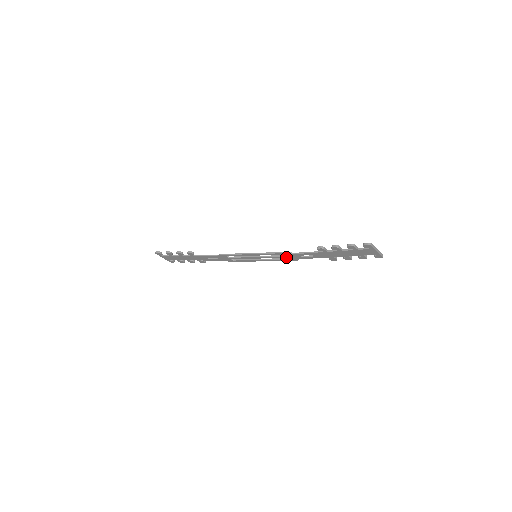
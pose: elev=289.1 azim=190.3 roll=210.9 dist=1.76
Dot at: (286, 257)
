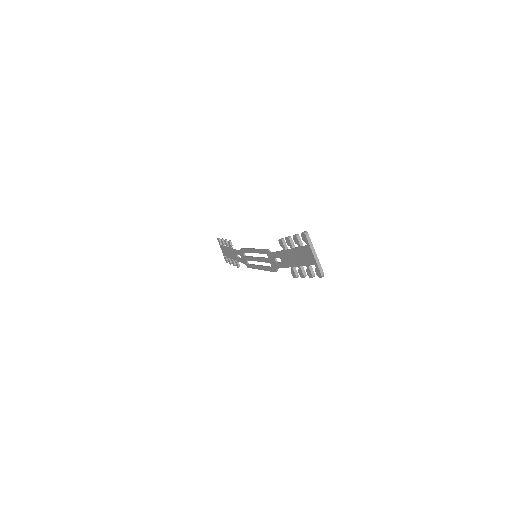
Dot at: (269, 261)
